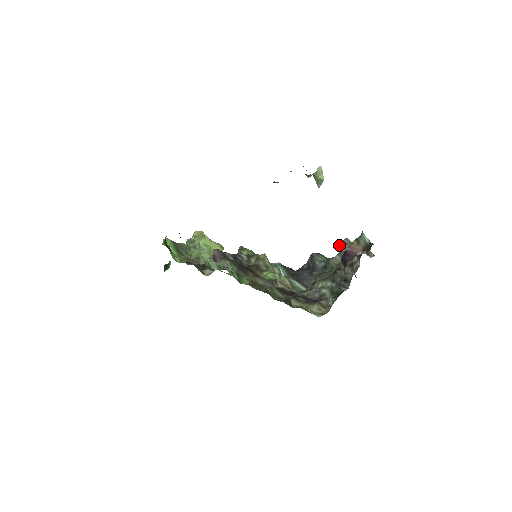
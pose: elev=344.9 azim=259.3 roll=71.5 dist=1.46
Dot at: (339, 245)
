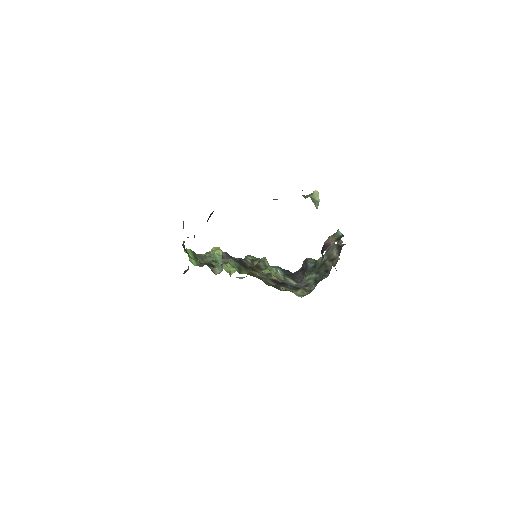
Dot at: (327, 248)
